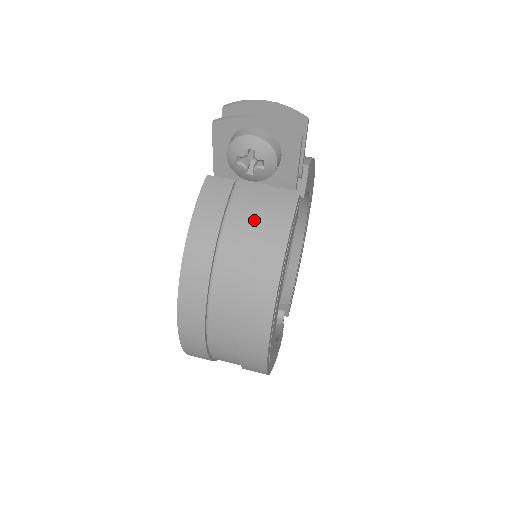
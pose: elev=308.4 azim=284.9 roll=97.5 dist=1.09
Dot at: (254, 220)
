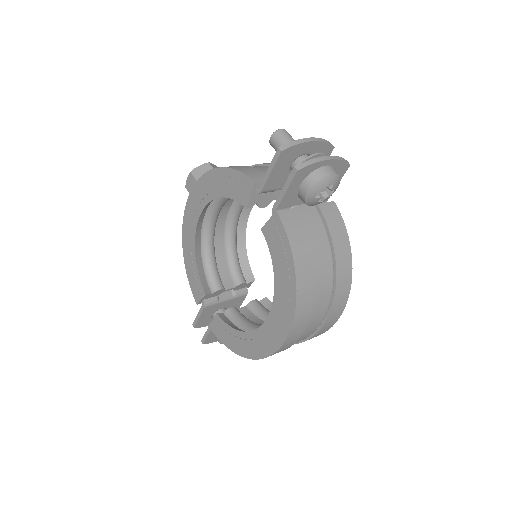
Dot at: (325, 235)
